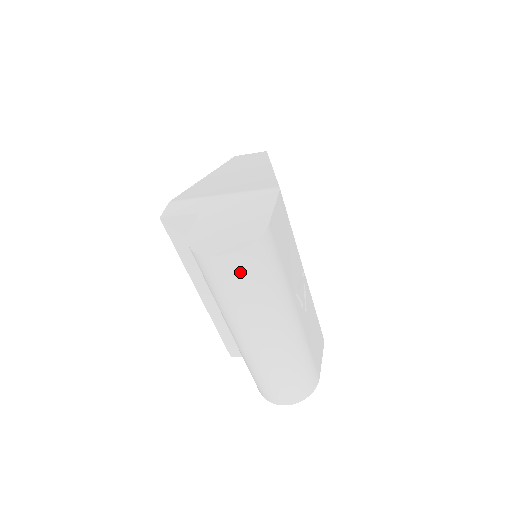
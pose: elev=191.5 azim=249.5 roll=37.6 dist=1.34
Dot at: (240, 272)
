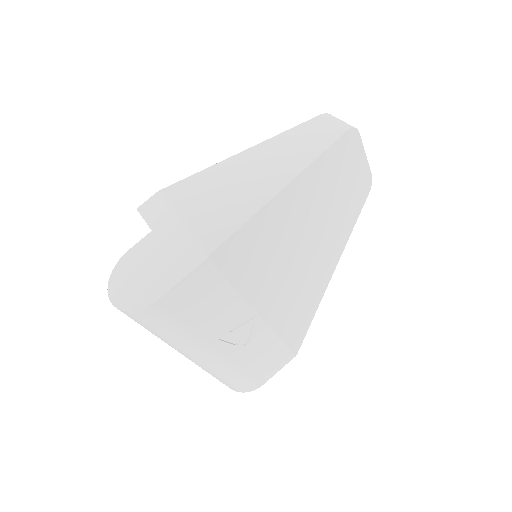
Dot at: occluded
